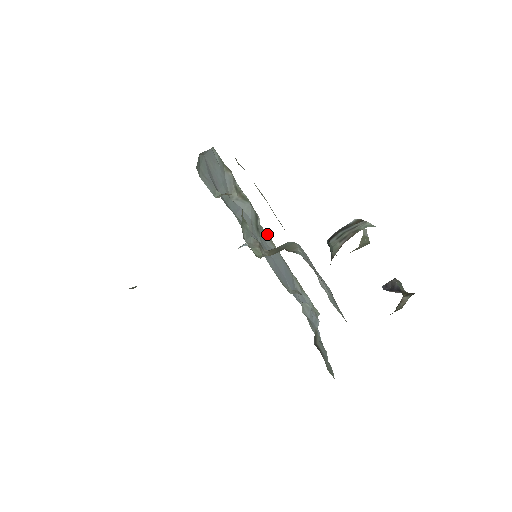
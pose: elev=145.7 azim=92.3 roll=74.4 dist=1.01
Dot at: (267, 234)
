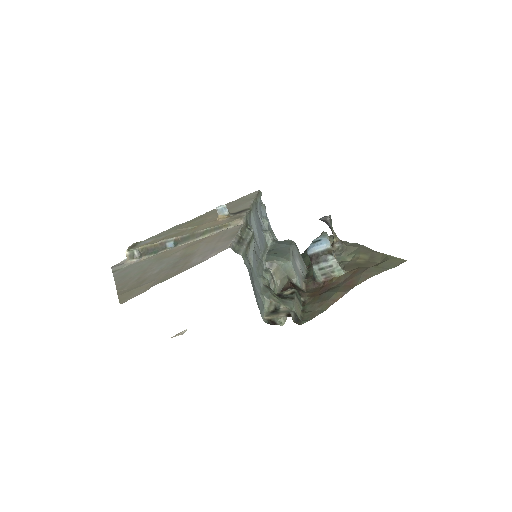
Dot at: (248, 214)
